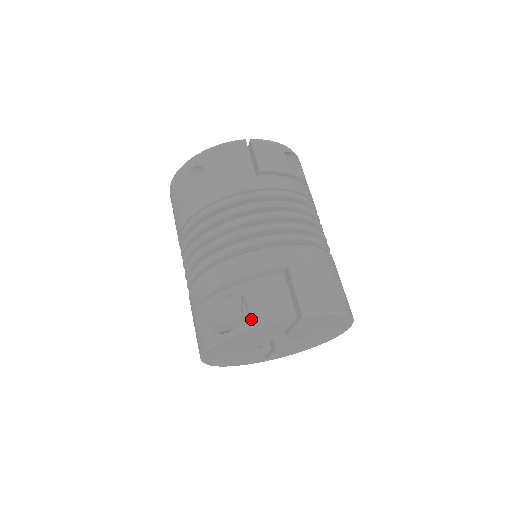
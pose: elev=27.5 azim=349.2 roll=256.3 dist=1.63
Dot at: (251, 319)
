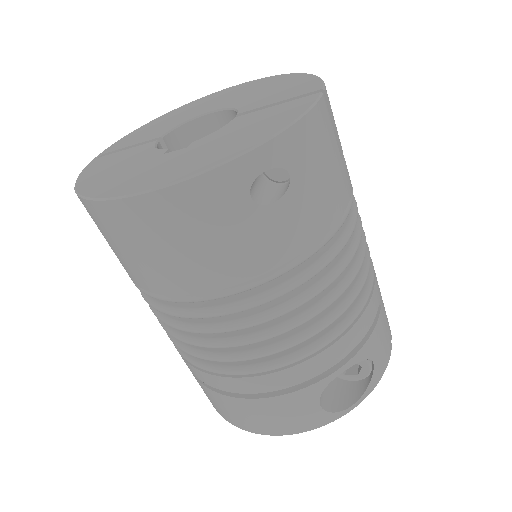
Dot at: (375, 379)
